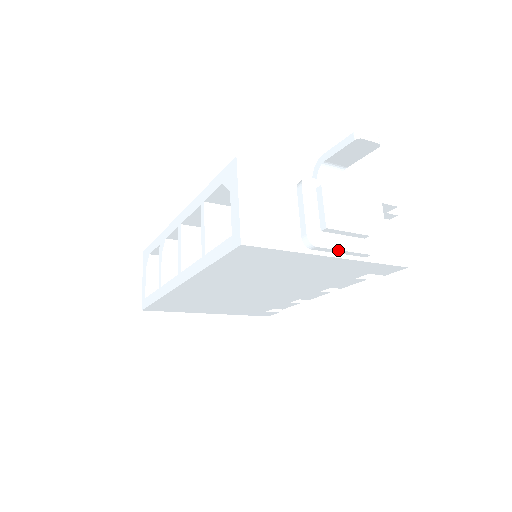
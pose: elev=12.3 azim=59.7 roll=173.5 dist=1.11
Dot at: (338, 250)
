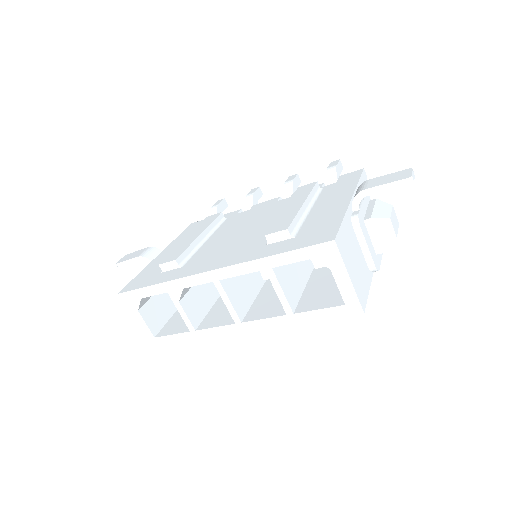
Dot at: (381, 258)
